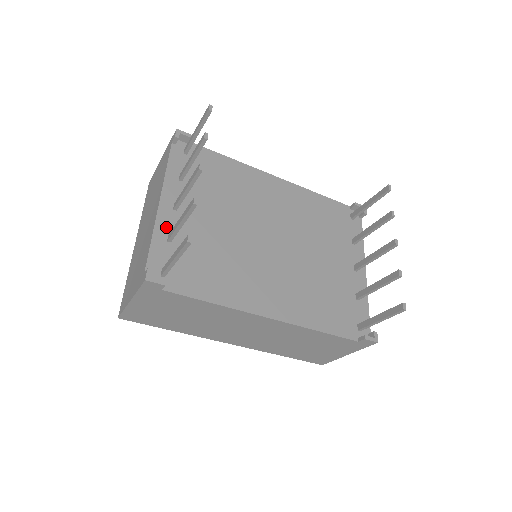
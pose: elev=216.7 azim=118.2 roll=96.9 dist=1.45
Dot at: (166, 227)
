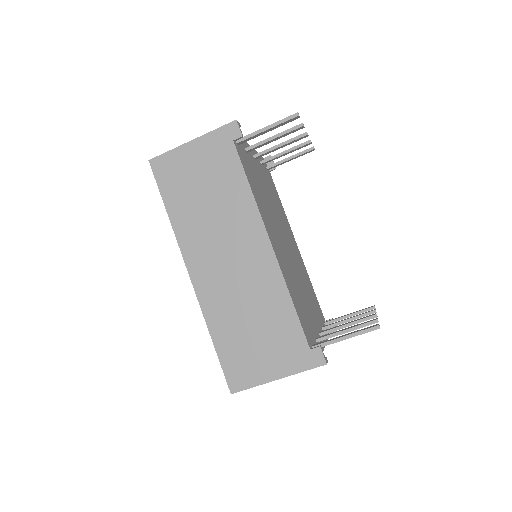
Dot at: occluded
